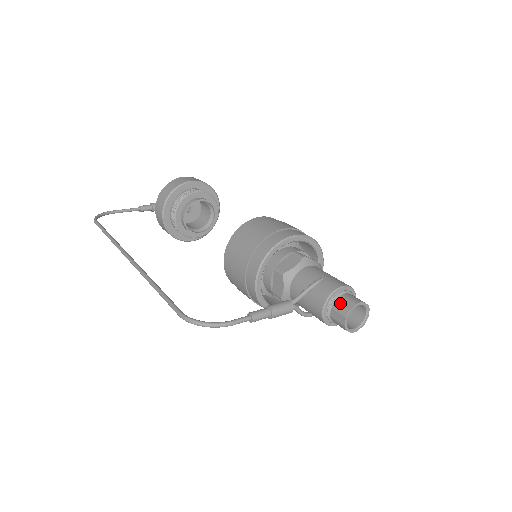
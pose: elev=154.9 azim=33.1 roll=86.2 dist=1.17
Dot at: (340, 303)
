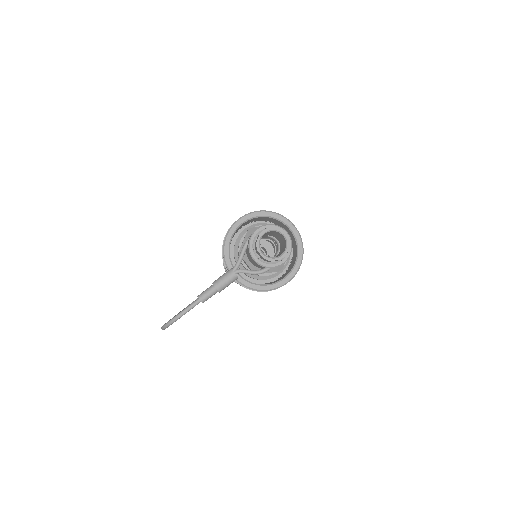
Dot at: (255, 243)
